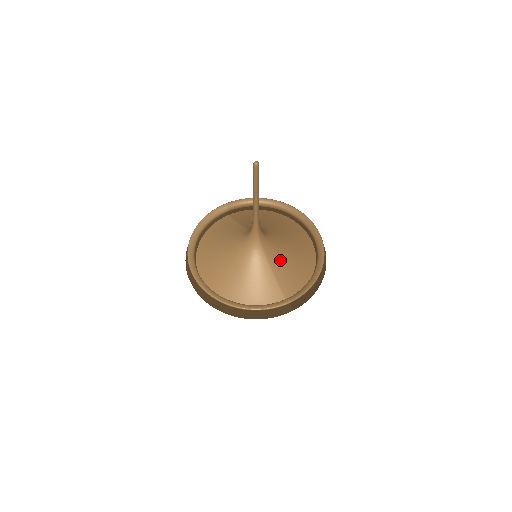
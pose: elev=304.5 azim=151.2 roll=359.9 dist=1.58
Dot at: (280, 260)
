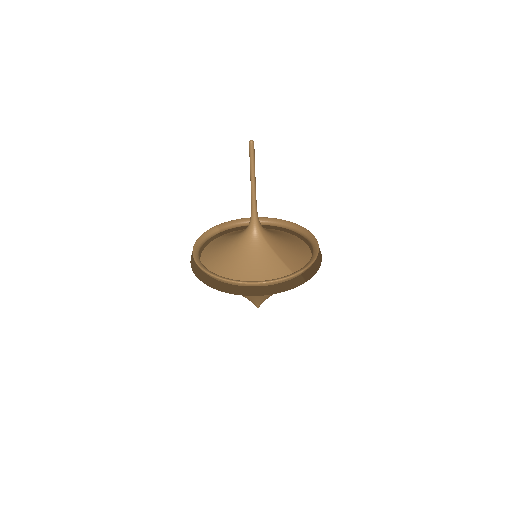
Dot at: (281, 246)
